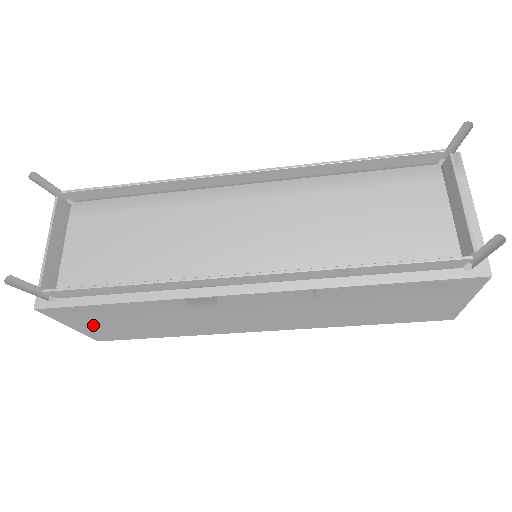
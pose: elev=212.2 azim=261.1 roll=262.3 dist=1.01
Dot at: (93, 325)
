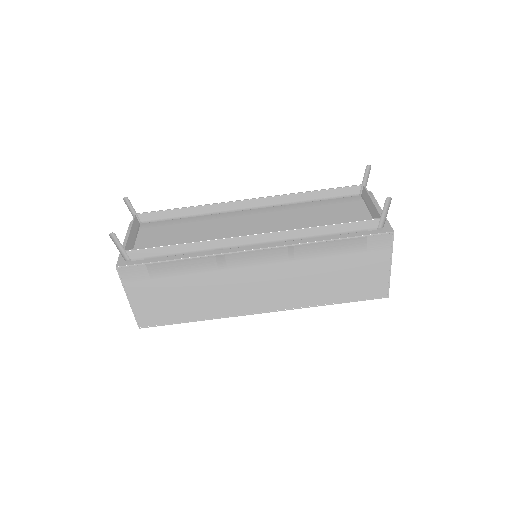
Dot at: (145, 296)
